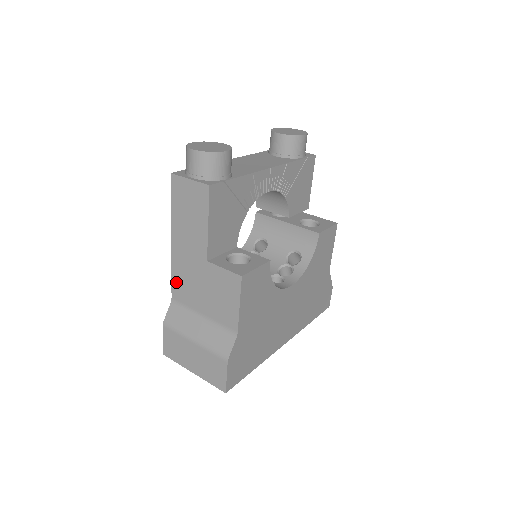
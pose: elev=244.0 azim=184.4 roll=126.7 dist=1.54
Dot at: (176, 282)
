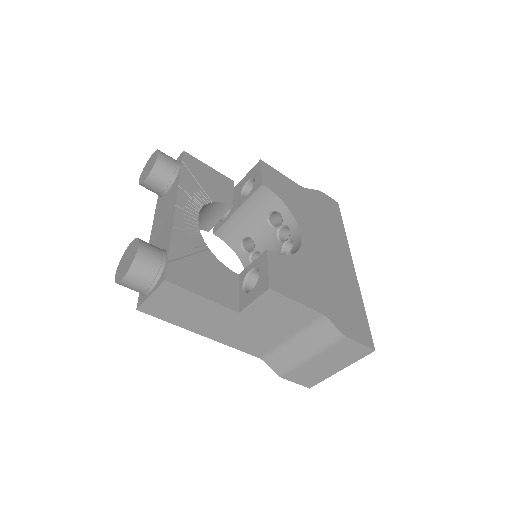
Dot at: (246, 348)
